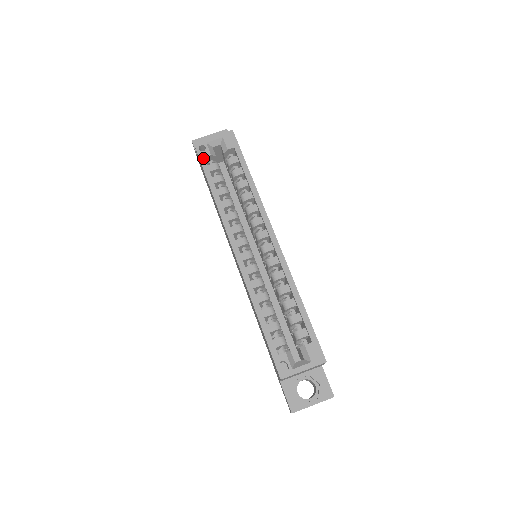
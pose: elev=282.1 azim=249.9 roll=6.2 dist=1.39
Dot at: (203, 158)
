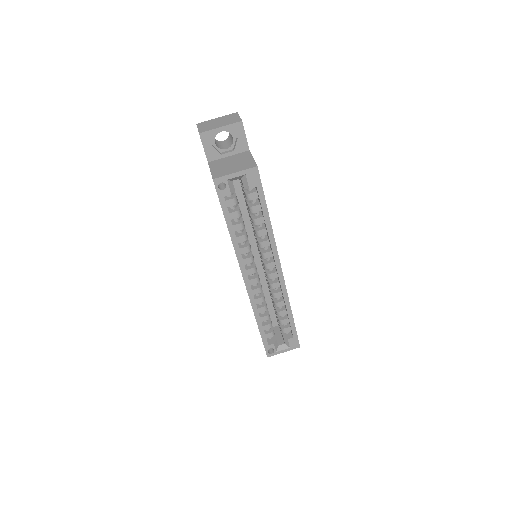
Dot at: (222, 198)
